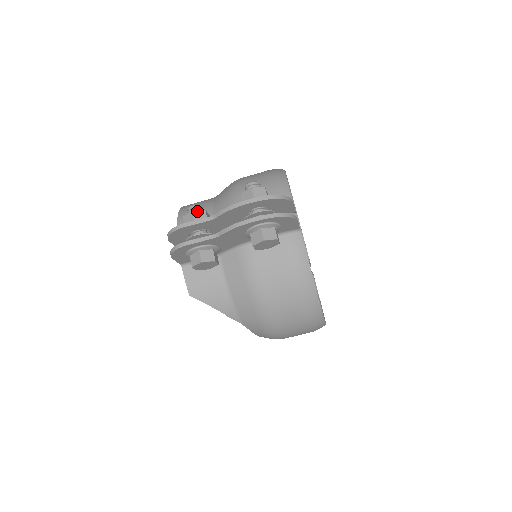
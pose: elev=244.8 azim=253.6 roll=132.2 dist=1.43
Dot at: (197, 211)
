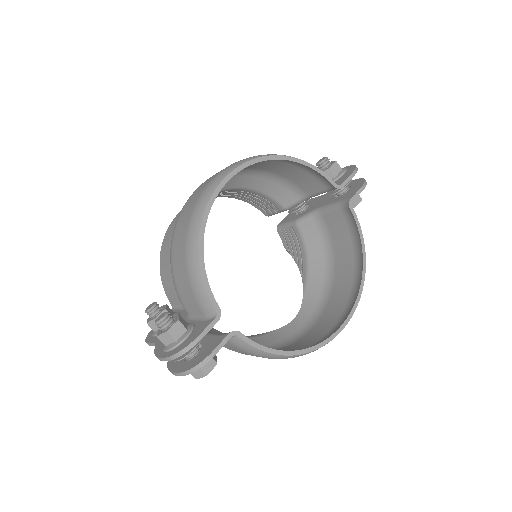
Dot at: (150, 322)
